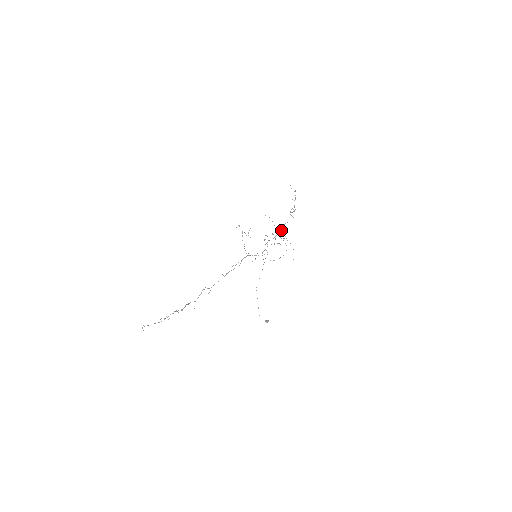
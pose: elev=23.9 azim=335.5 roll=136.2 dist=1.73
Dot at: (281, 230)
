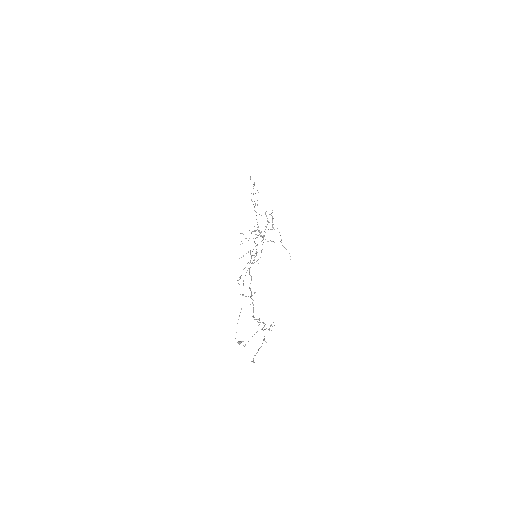
Dot at: (258, 227)
